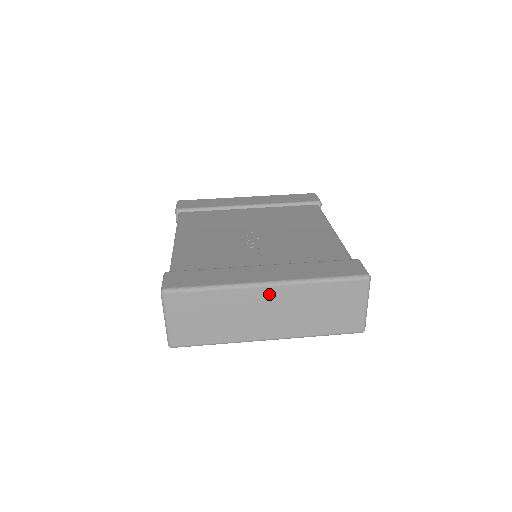
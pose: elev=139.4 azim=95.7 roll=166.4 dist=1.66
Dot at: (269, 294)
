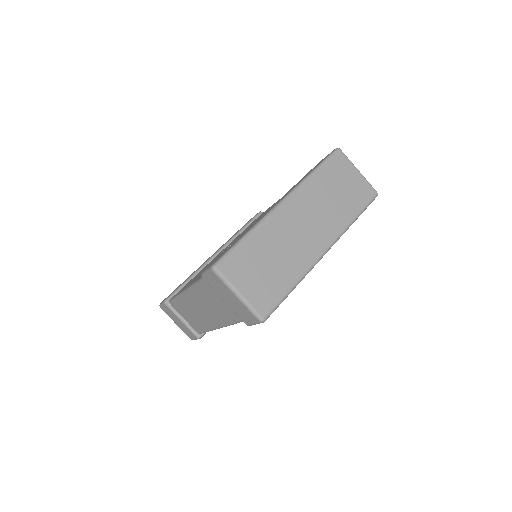
Dot at: (290, 209)
